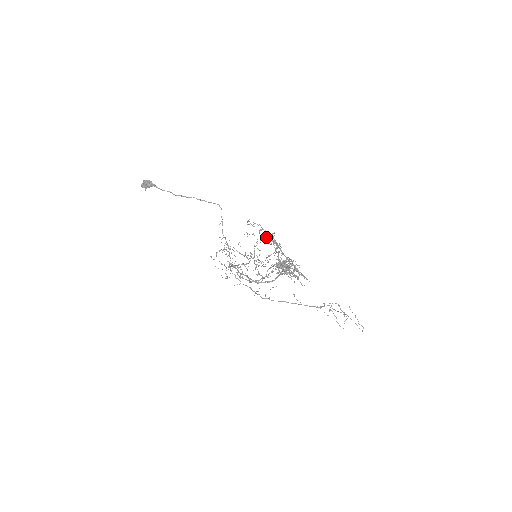
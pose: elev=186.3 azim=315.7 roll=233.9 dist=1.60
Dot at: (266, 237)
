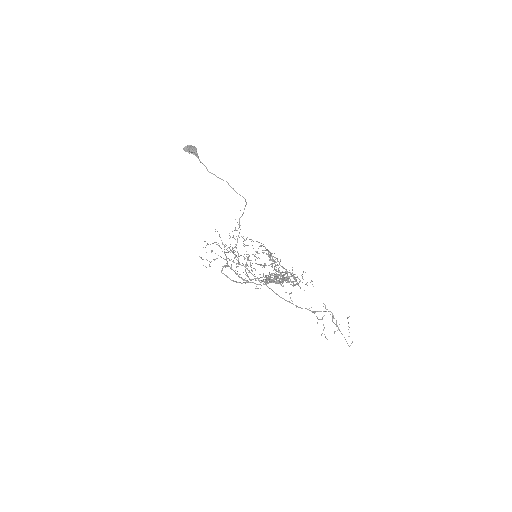
Dot at: (263, 253)
